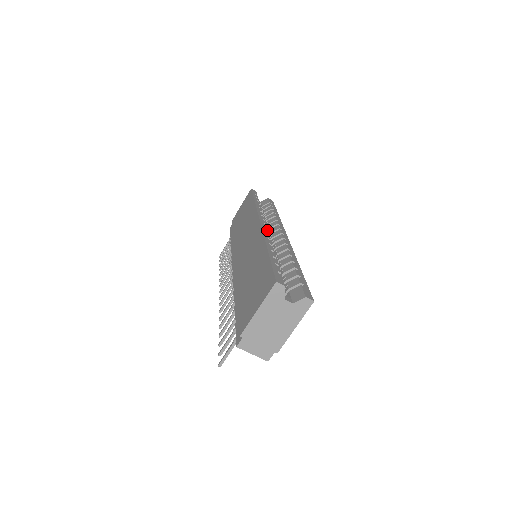
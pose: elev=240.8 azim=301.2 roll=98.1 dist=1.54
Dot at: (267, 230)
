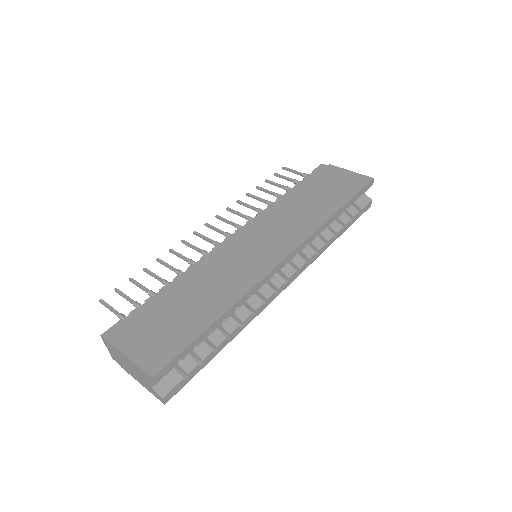
Dot at: occluded
